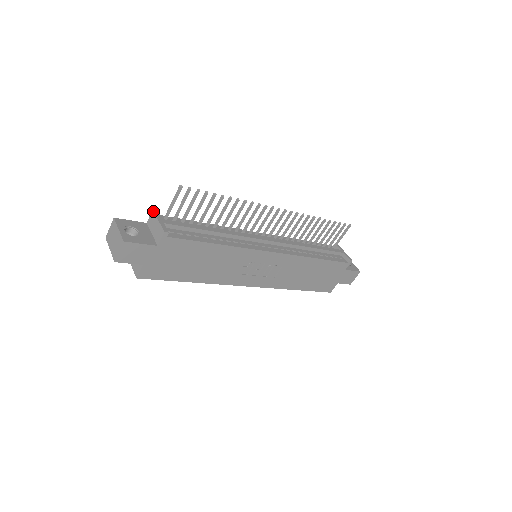
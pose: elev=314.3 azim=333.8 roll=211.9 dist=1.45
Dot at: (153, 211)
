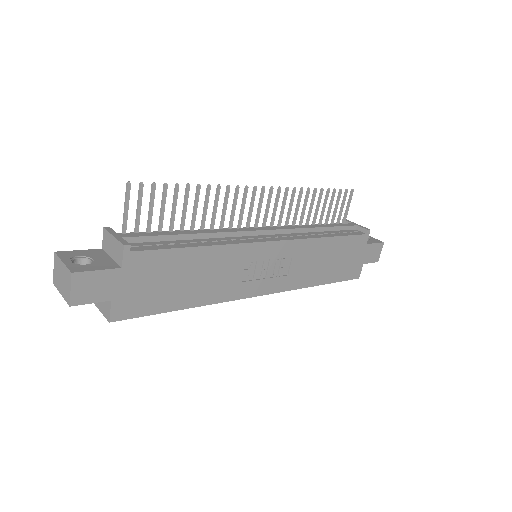
Dot at: (104, 229)
